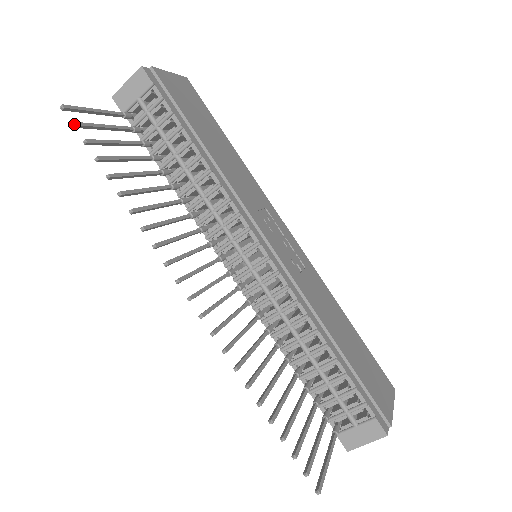
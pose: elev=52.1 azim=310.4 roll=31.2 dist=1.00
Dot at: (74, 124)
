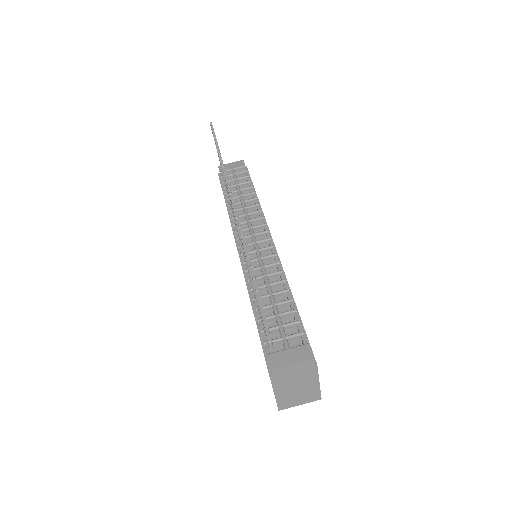
Dot at: occluded
